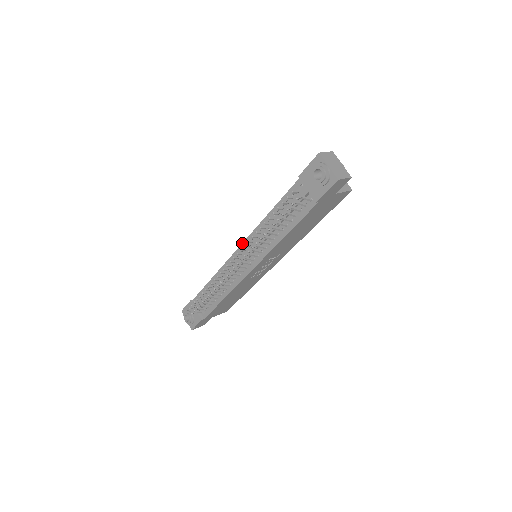
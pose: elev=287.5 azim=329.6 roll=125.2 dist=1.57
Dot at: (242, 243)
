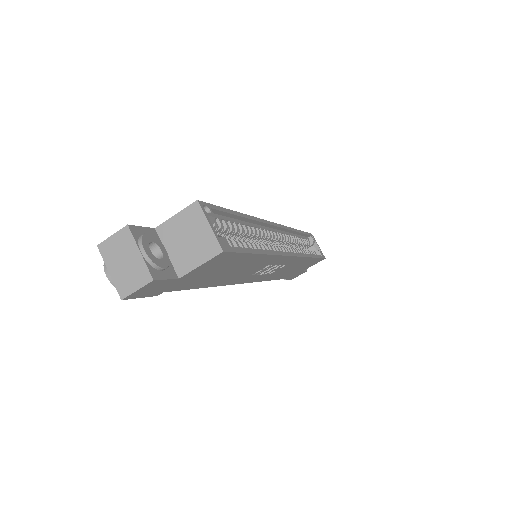
Dot at: occluded
